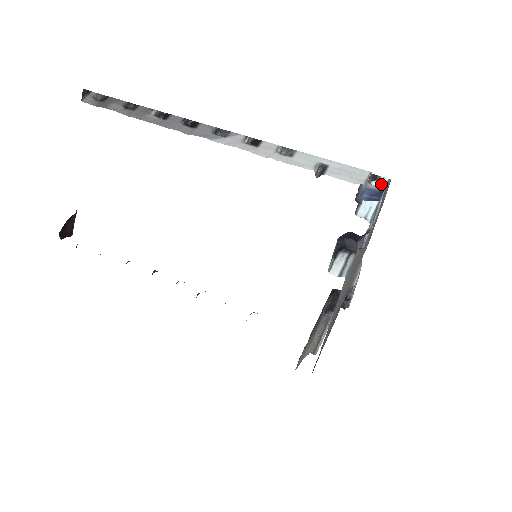
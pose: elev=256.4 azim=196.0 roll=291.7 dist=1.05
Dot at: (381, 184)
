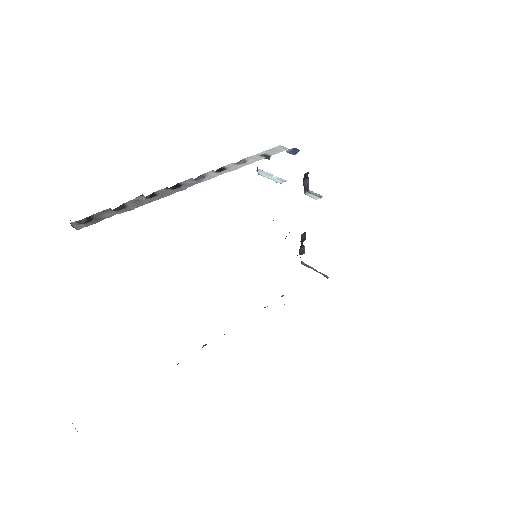
Dot at: (262, 172)
